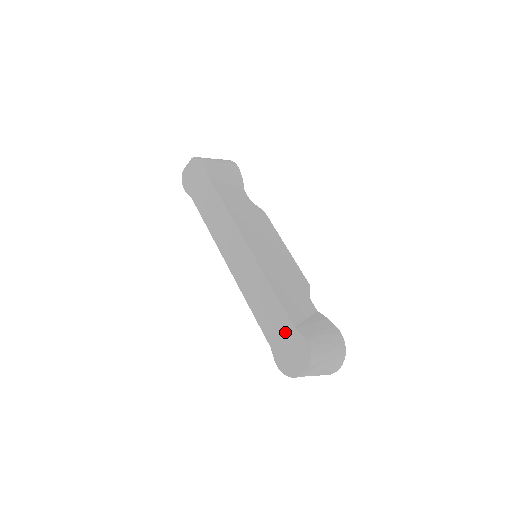
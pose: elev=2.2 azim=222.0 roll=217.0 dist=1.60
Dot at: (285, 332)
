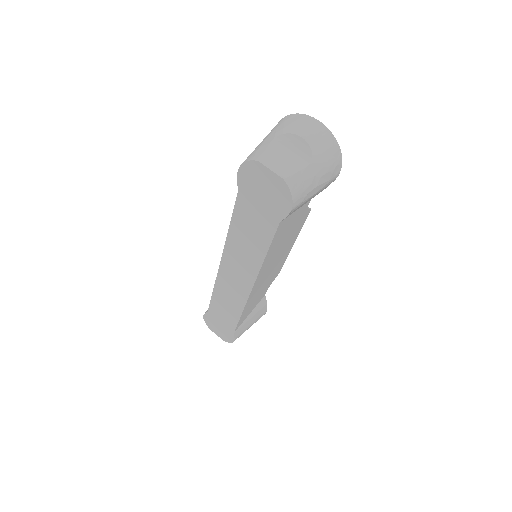
Dot at: (225, 325)
